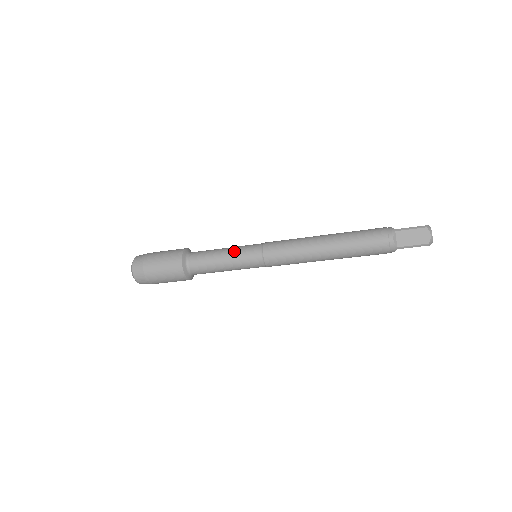
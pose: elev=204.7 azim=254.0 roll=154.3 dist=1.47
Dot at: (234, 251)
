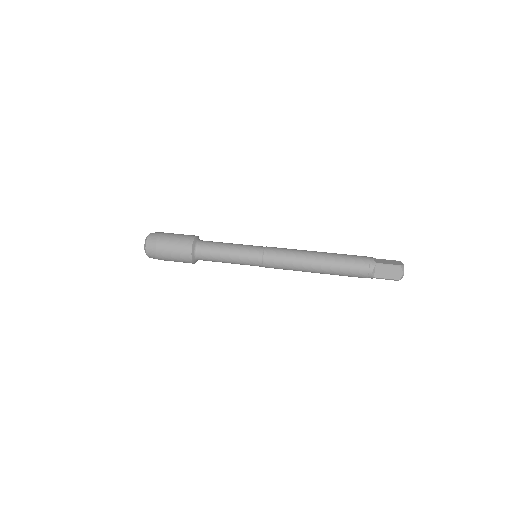
Dot at: occluded
